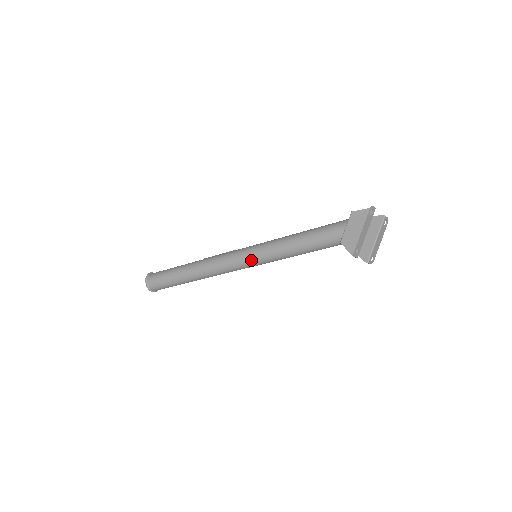
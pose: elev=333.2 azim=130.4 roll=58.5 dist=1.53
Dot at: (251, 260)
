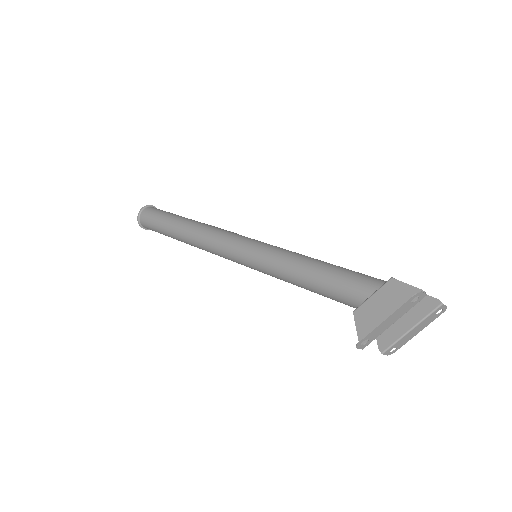
Dot at: (245, 260)
